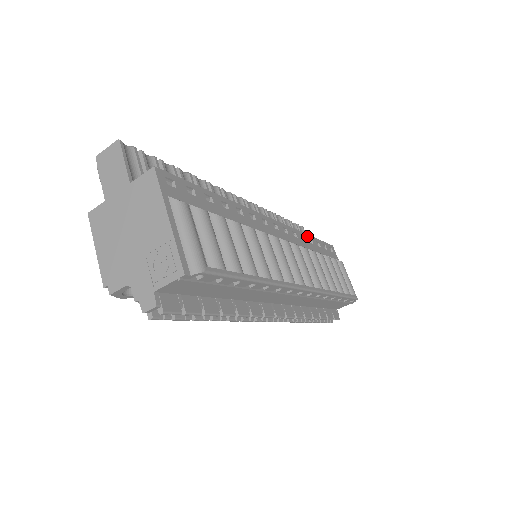
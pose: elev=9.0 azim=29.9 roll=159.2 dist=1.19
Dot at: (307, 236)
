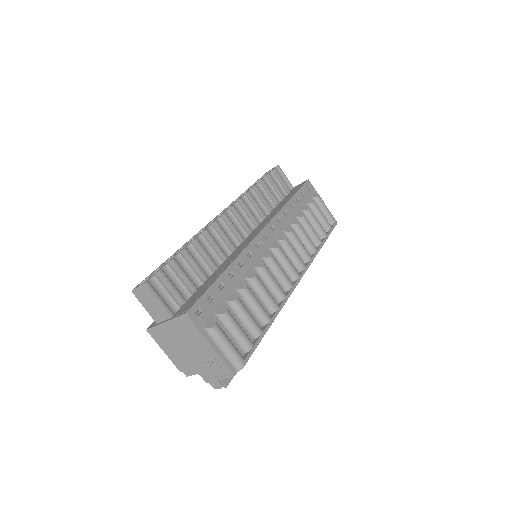
Dot at: (288, 204)
